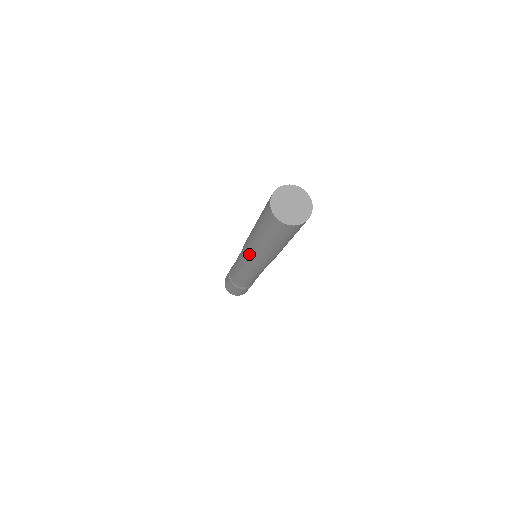
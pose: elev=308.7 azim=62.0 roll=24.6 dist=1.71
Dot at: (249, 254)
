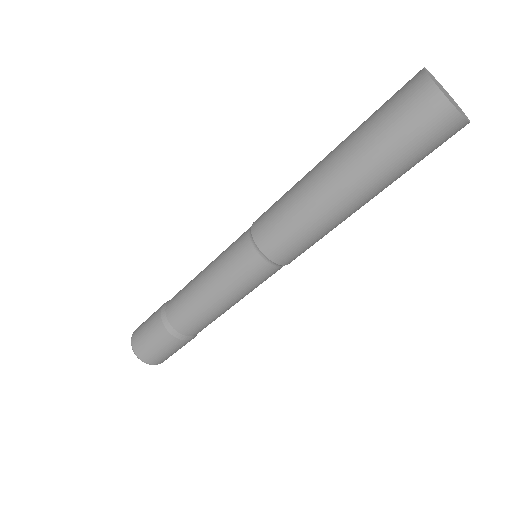
Dot at: (285, 231)
